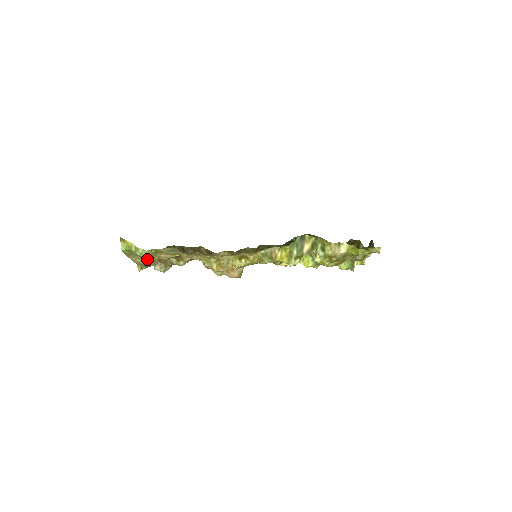
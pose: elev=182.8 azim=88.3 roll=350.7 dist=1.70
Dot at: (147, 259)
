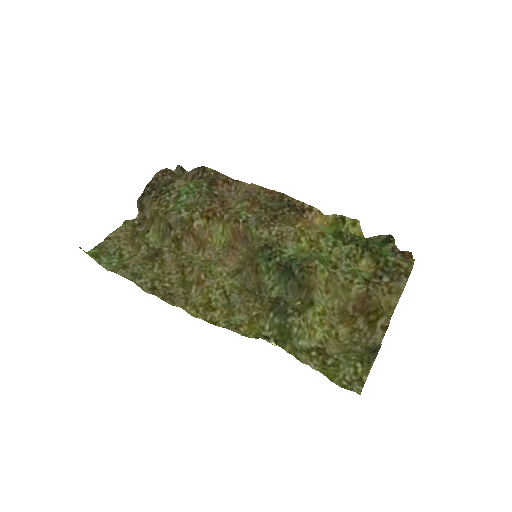
Dot at: (118, 260)
